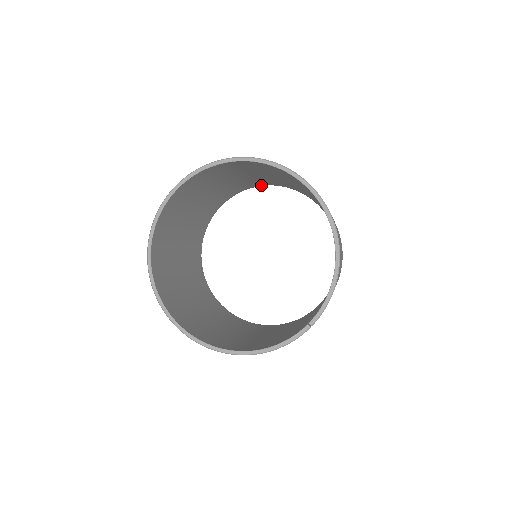
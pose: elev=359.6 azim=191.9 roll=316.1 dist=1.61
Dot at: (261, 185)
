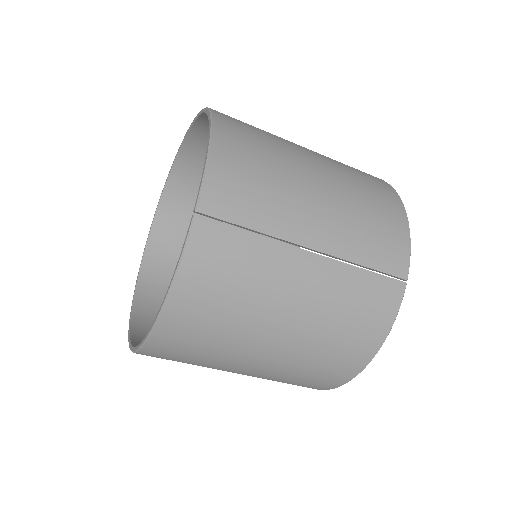
Dot at: occluded
